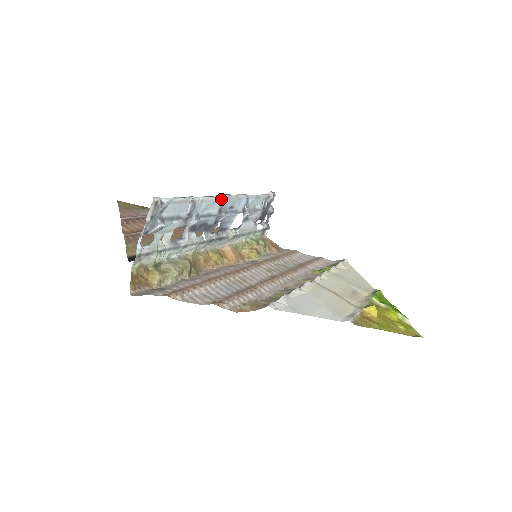
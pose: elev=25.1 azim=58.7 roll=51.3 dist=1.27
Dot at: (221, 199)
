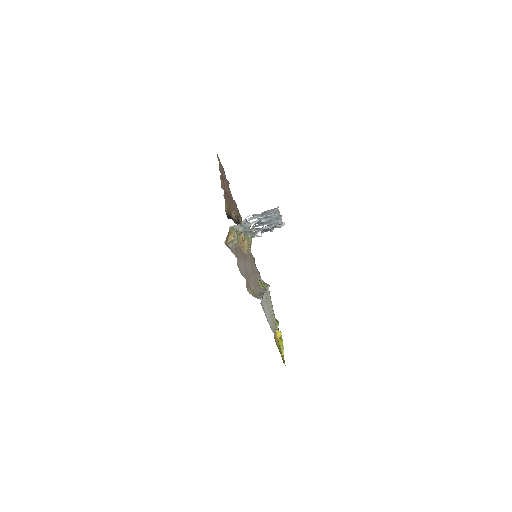
Dot at: (279, 217)
